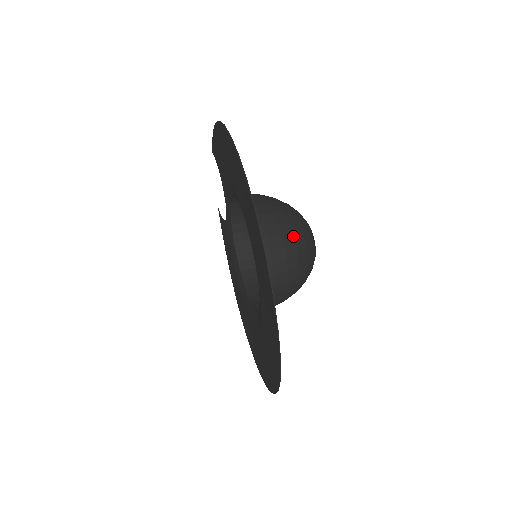
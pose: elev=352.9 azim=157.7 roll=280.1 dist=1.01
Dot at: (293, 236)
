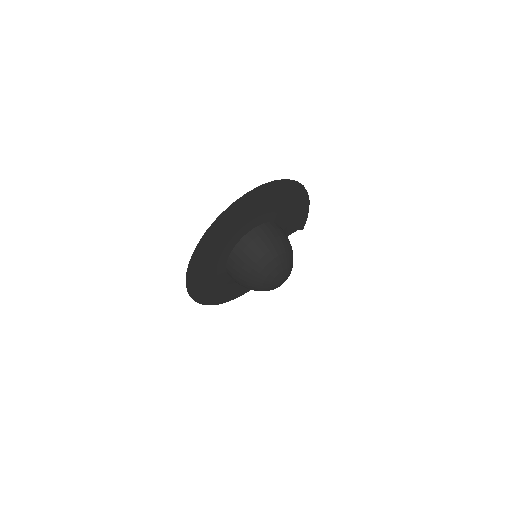
Dot at: (273, 247)
